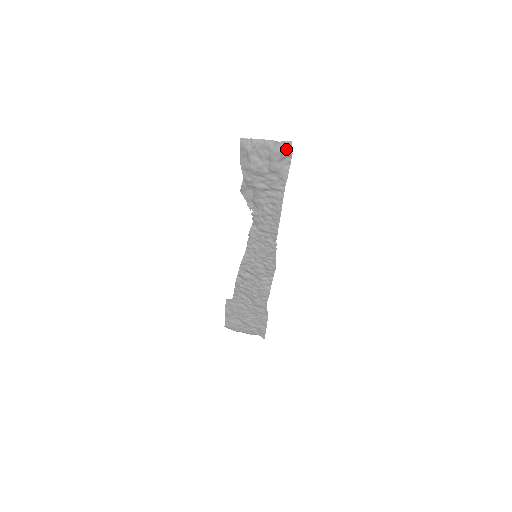
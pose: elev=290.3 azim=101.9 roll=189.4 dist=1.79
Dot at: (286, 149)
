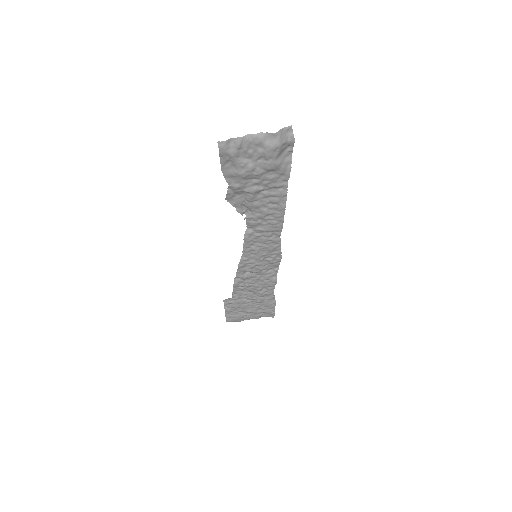
Dot at: (285, 139)
